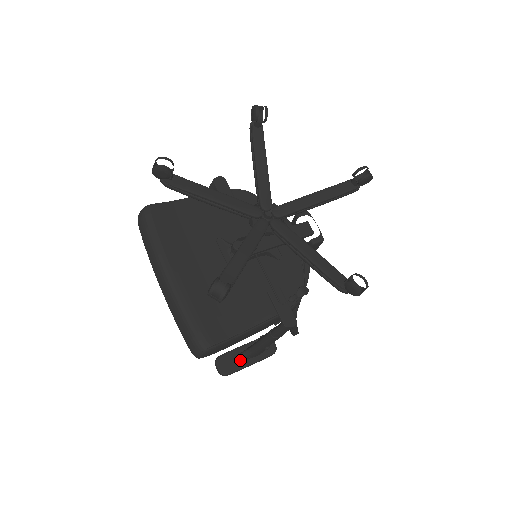
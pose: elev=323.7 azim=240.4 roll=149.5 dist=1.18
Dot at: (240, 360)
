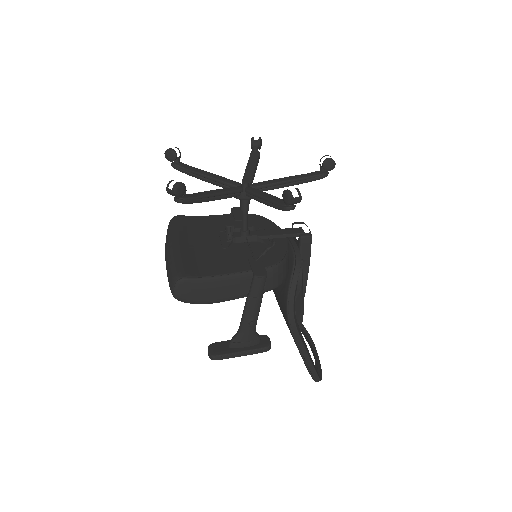
Dot at: (231, 346)
